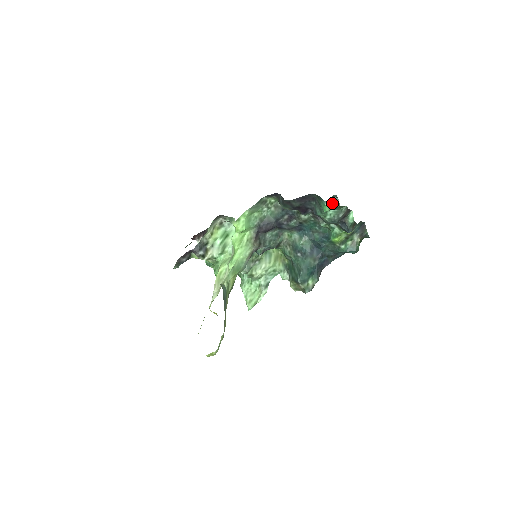
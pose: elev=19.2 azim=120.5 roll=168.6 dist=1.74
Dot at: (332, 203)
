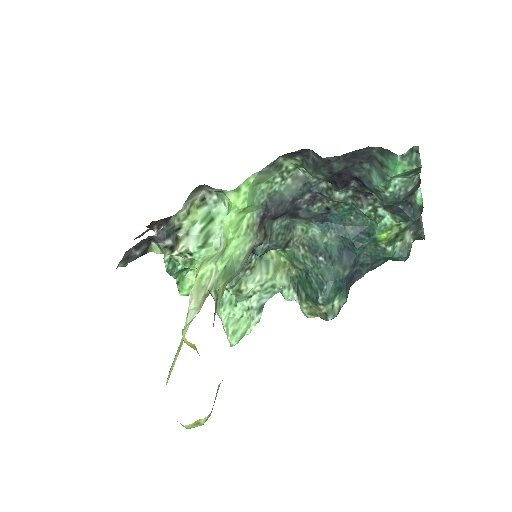
Dot at: (409, 160)
